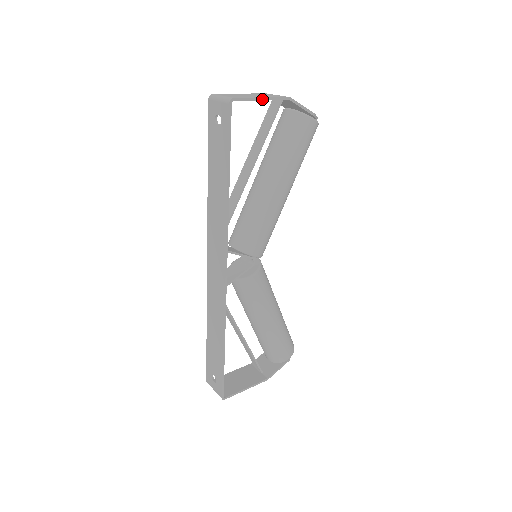
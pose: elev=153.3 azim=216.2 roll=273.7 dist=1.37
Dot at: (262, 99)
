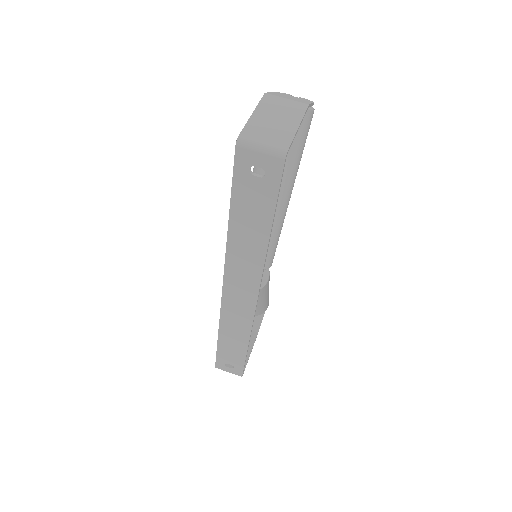
Dot at: (298, 128)
